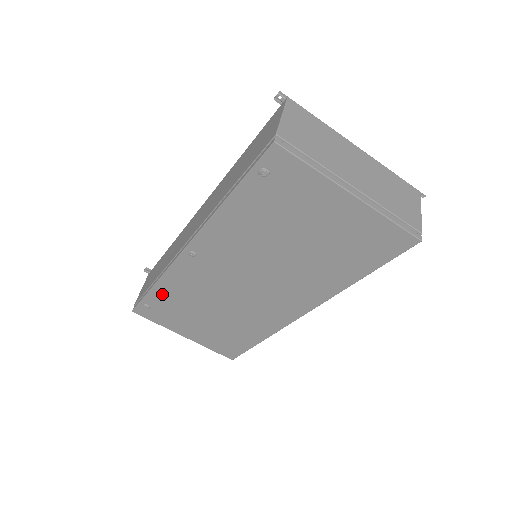
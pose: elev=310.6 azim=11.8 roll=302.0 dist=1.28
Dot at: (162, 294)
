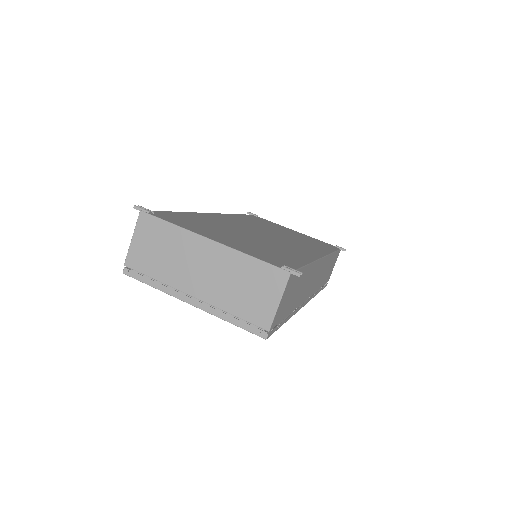
Dot at: occluded
